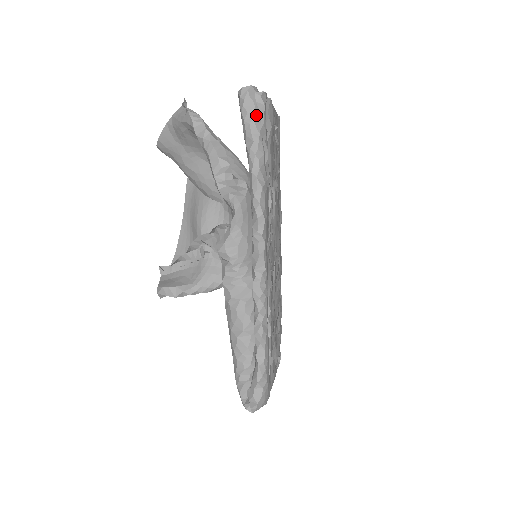
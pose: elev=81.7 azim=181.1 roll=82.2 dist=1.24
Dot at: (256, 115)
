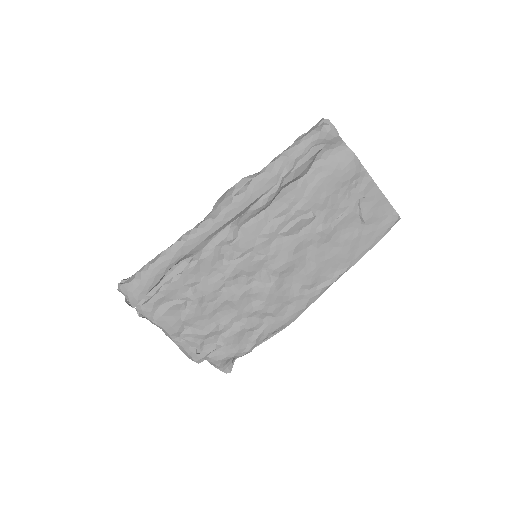
Dot at: (310, 134)
